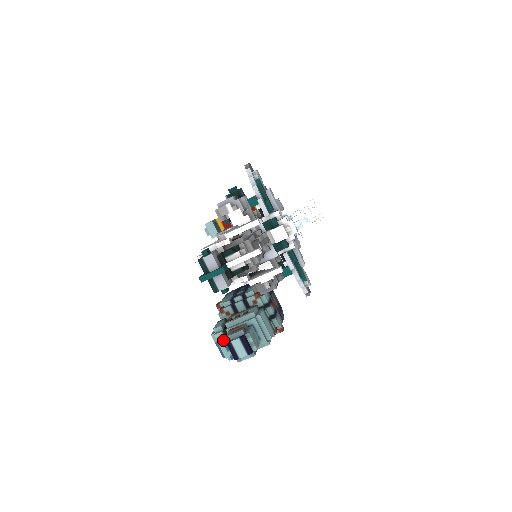
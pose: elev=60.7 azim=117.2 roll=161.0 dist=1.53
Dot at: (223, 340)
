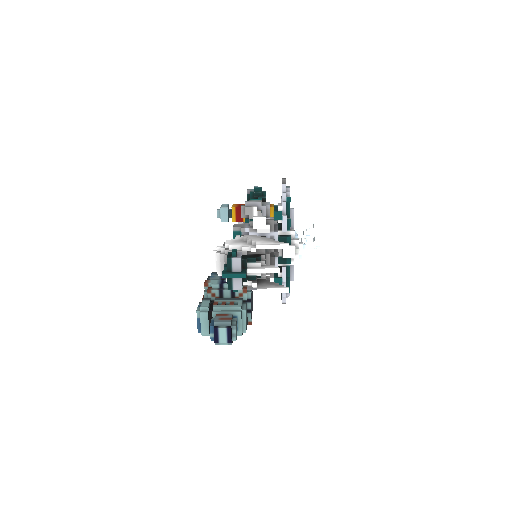
Dot at: (206, 319)
